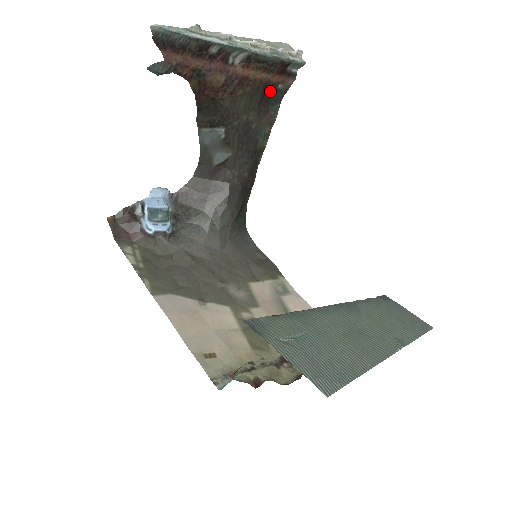
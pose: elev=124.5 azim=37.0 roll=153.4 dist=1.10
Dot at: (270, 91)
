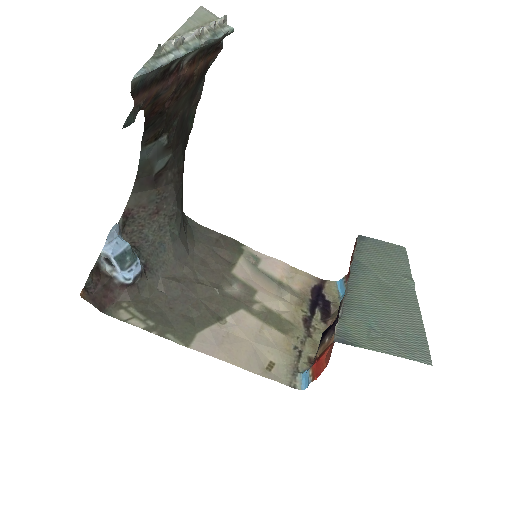
Dot at: (203, 73)
